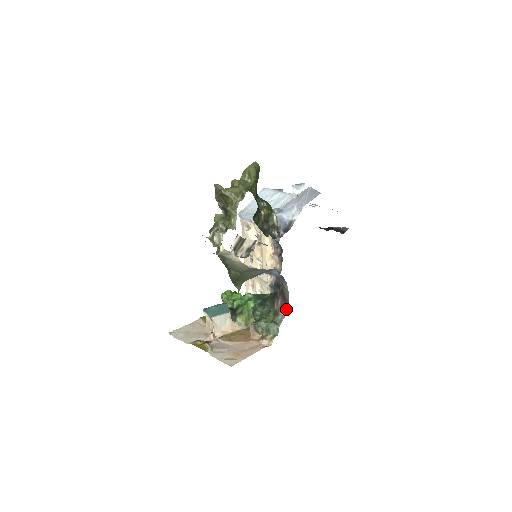
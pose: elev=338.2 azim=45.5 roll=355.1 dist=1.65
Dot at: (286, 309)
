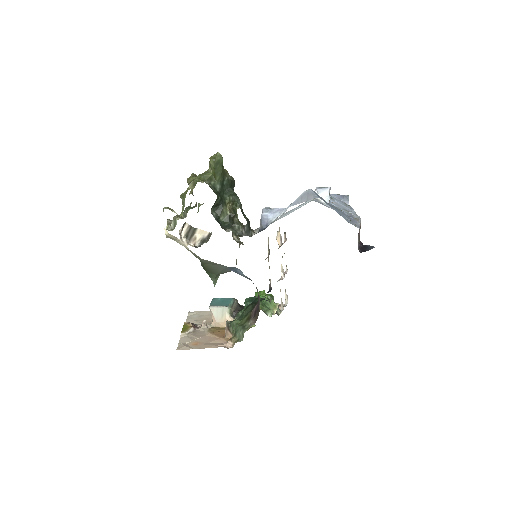
Dot at: (257, 317)
